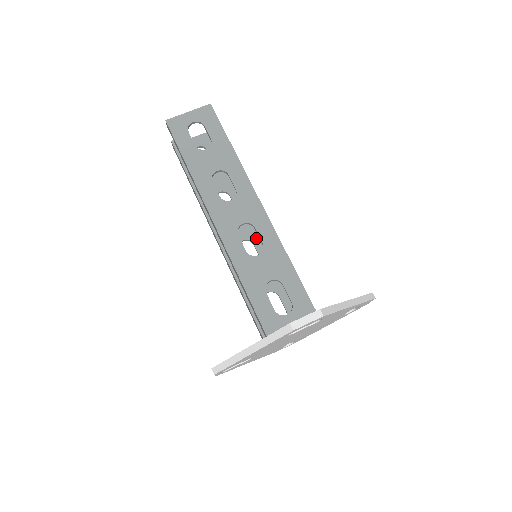
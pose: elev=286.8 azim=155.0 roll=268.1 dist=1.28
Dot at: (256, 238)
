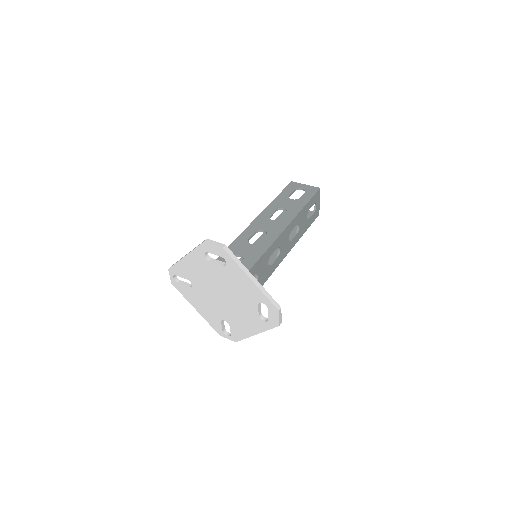
Dot at: (272, 260)
